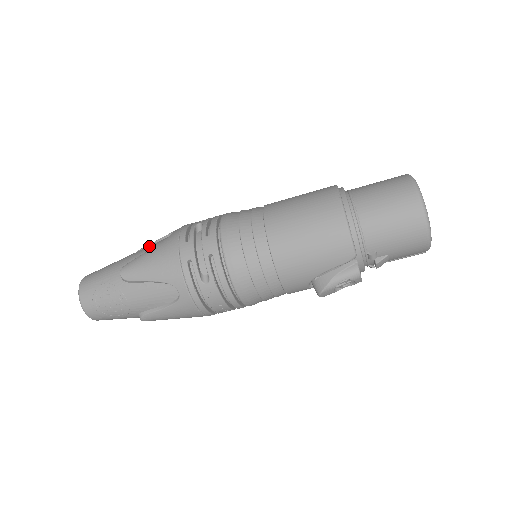
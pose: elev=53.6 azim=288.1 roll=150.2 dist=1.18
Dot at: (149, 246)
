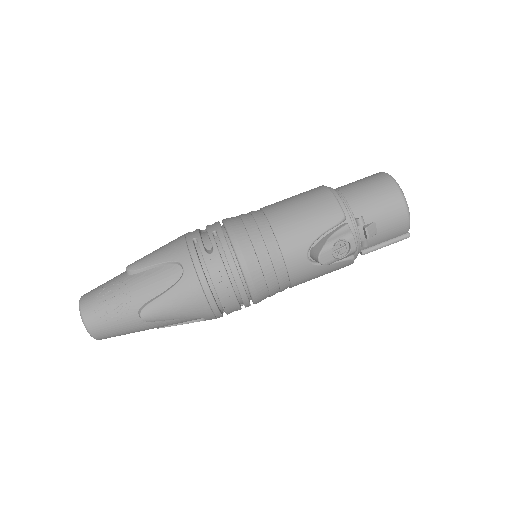
Dot at: occluded
